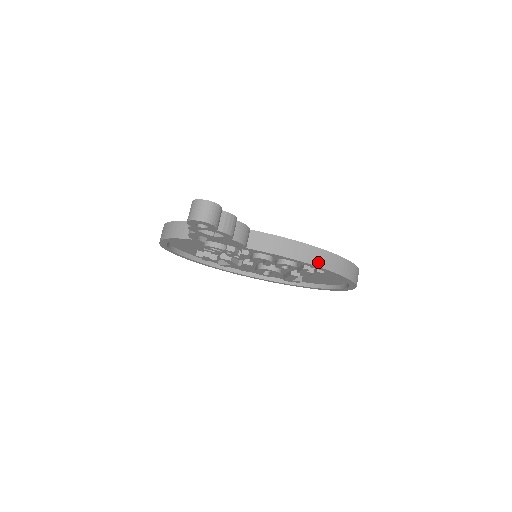
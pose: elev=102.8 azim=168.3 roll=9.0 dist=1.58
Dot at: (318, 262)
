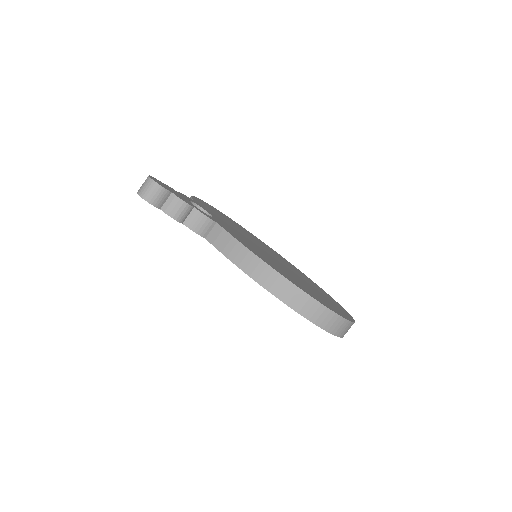
Dot at: (263, 281)
